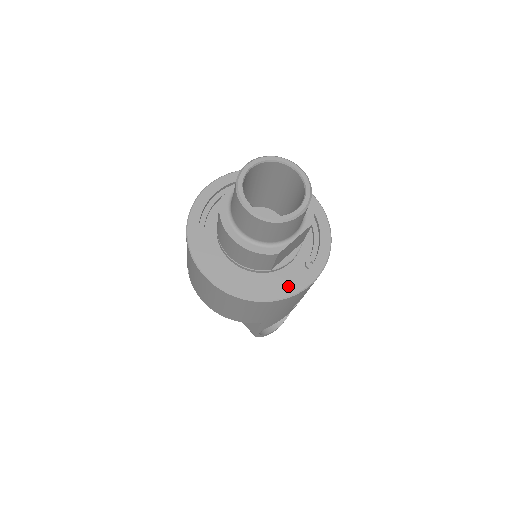
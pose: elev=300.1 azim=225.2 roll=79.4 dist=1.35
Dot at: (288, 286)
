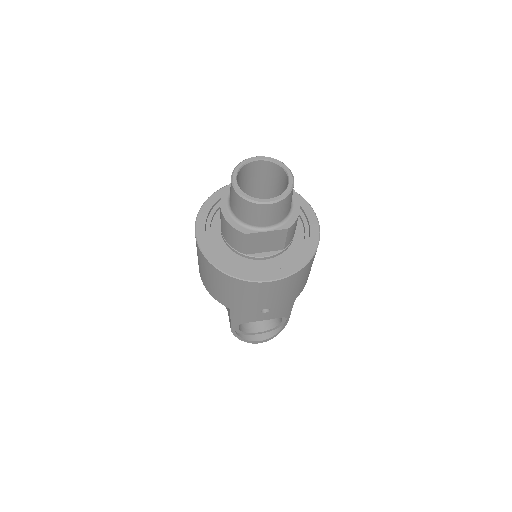
Dot at: (249, 273)
